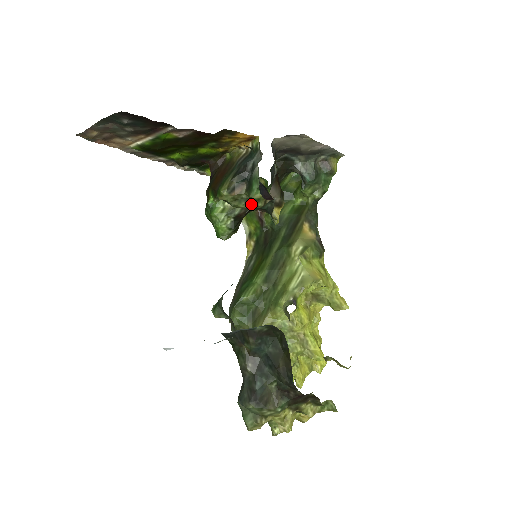
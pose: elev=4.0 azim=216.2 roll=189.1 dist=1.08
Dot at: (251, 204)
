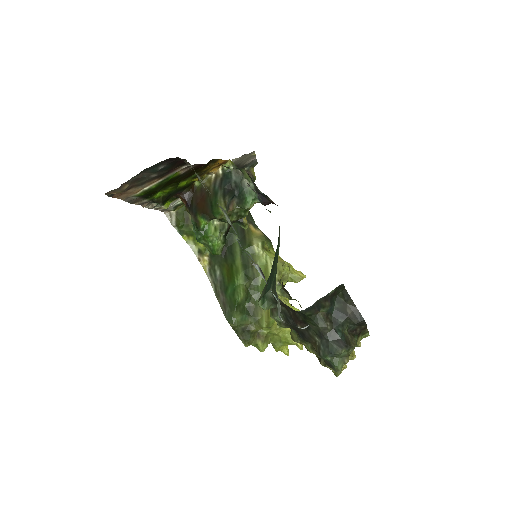
Dot at: (240, 216)
